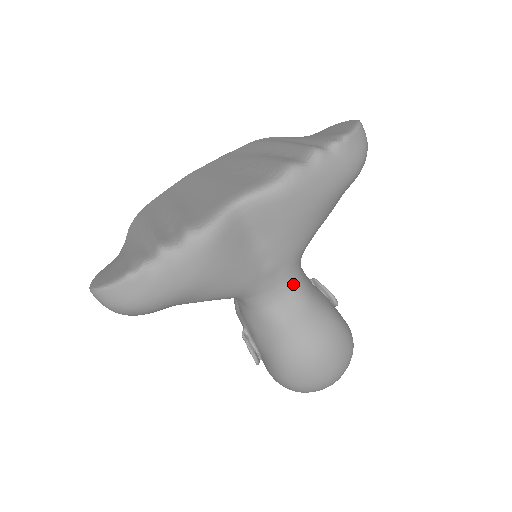
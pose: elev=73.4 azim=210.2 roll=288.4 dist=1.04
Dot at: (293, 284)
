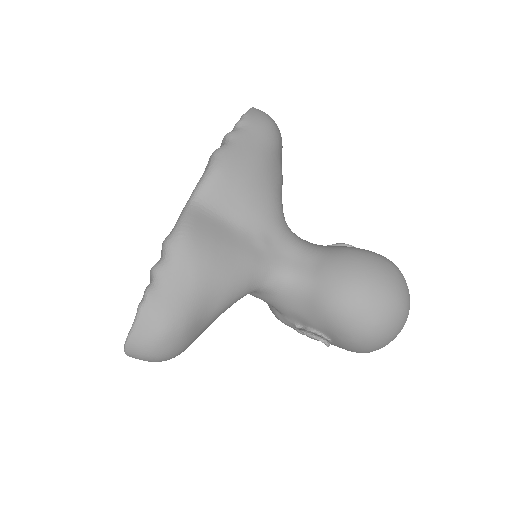
Dot at: (295, 246)
